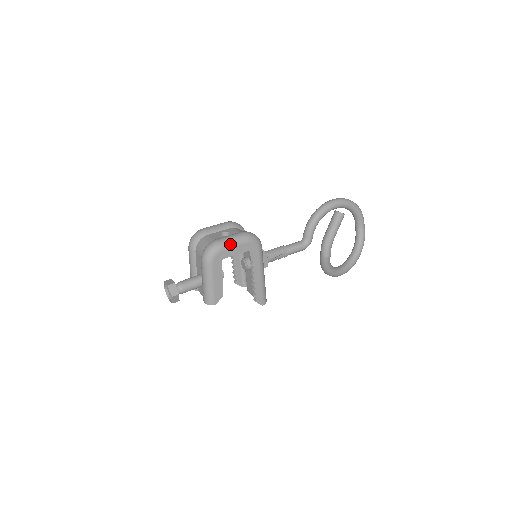
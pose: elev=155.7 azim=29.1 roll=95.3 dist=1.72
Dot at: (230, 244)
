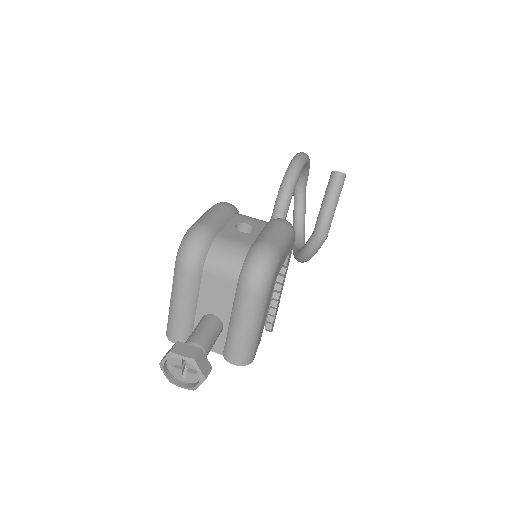
Dot at: (284, 247)
